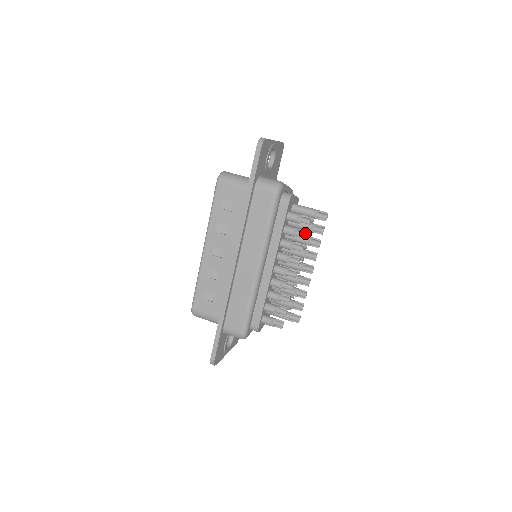
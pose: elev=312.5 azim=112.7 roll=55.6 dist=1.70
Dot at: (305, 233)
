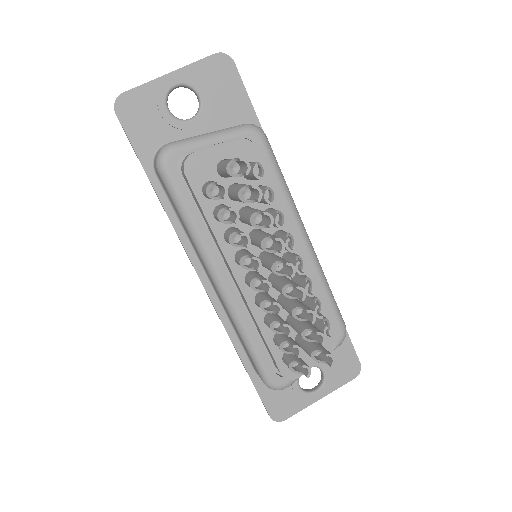
Dot at: (233, 211)
